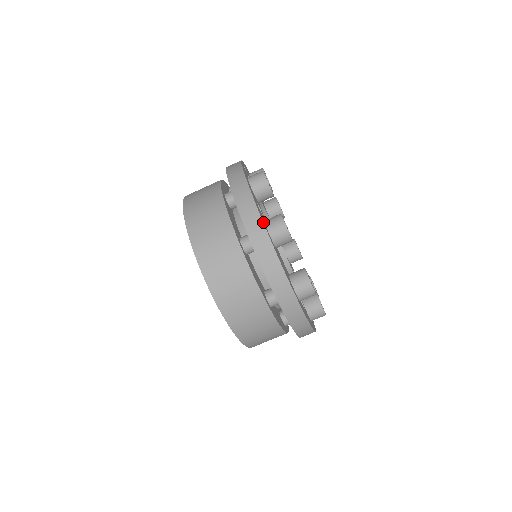
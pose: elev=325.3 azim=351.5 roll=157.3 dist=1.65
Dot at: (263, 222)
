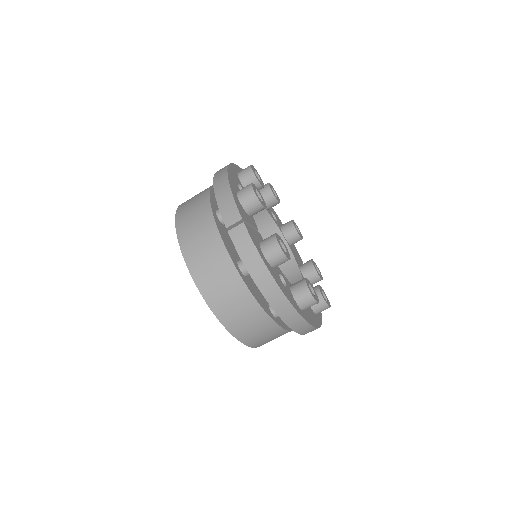
Dot at: (300, 314)
